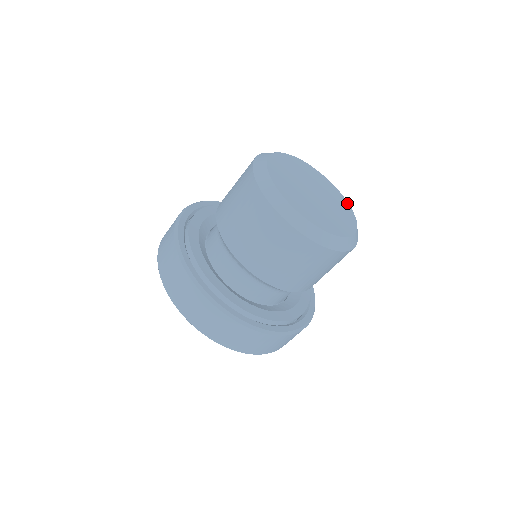
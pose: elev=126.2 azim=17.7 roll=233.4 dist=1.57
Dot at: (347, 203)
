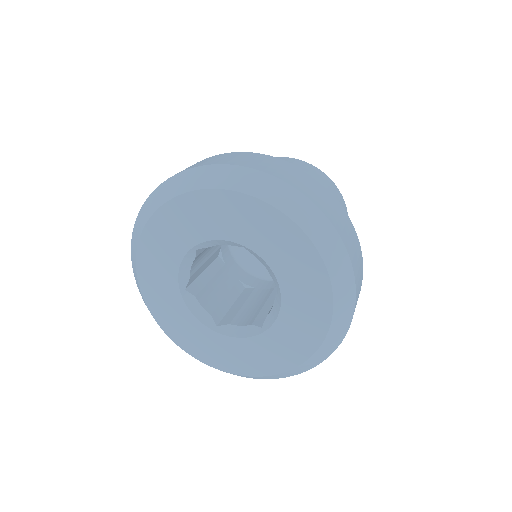
Dot at: occluded
